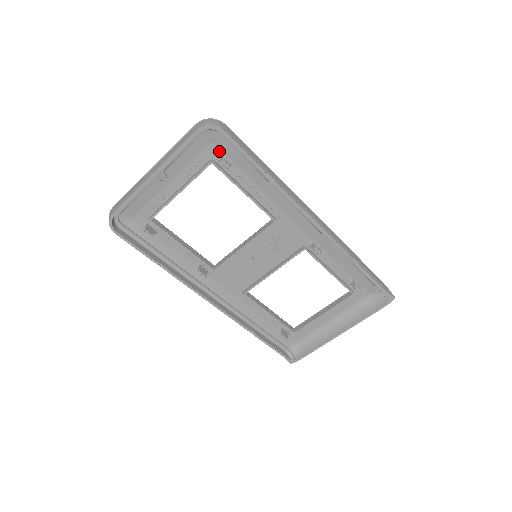
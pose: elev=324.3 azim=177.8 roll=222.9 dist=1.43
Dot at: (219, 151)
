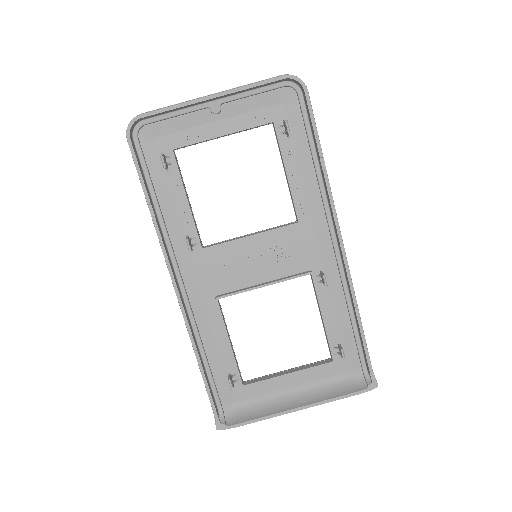
Dot at: (286, 116)
